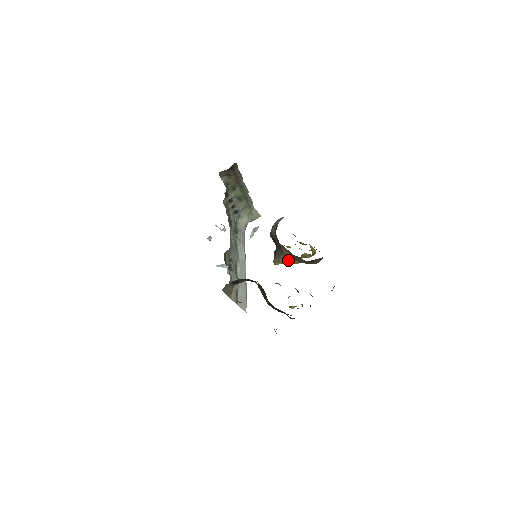
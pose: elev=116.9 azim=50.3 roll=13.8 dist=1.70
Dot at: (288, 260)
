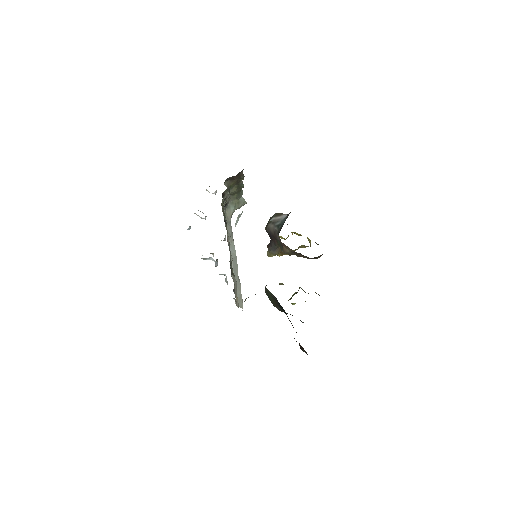
Dot at: occluded
